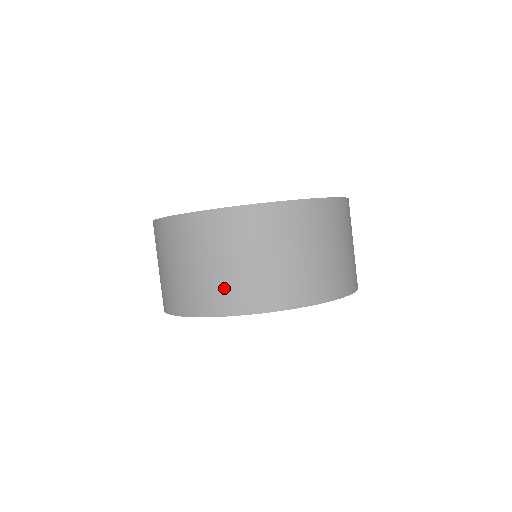
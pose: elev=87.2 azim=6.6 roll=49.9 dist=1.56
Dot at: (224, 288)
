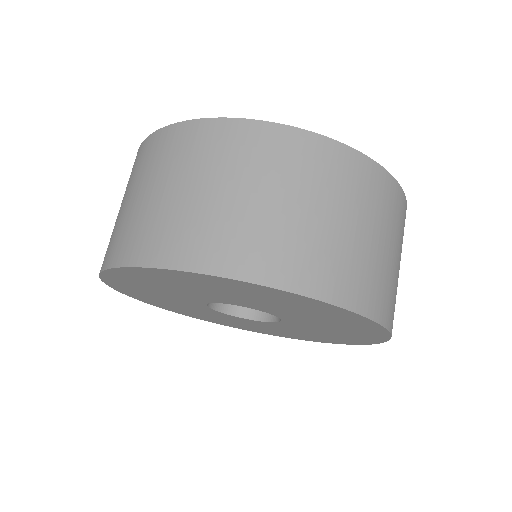
Dot at: occluded
